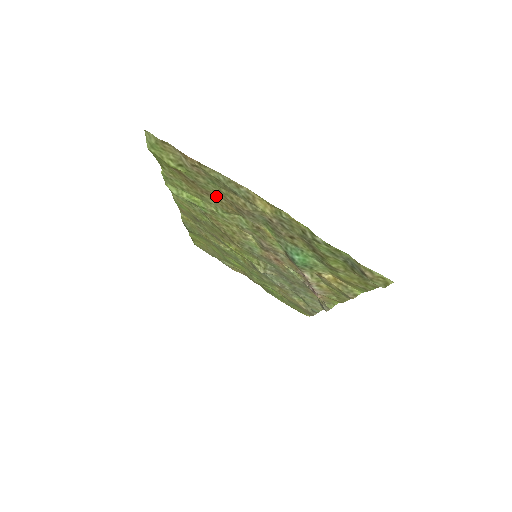
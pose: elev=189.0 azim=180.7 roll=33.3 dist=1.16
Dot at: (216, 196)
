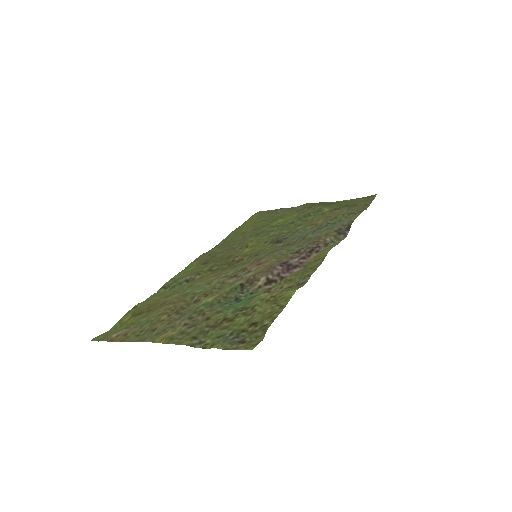
Dot at: (166, 306)
